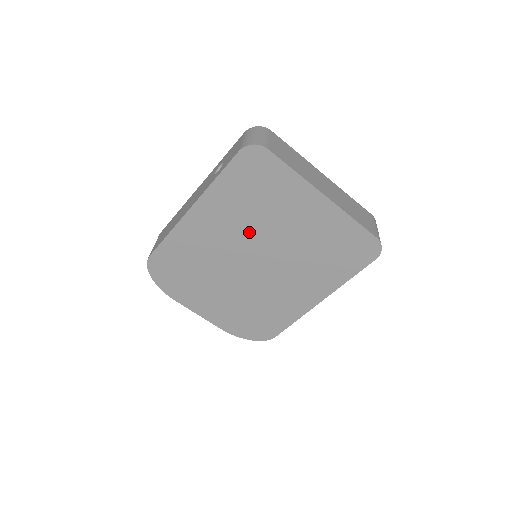
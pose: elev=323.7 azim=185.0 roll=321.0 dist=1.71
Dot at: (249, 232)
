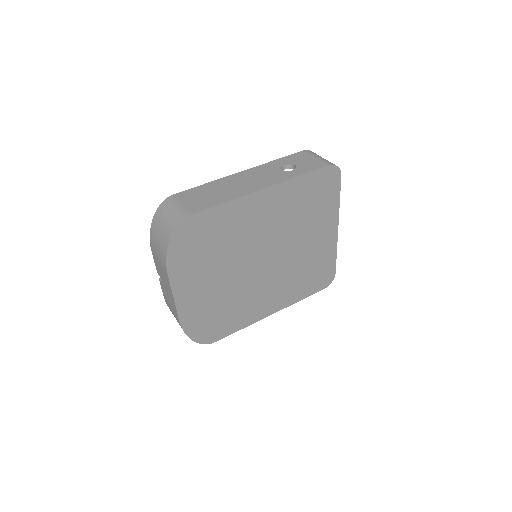
Dot at: (281, 232)
